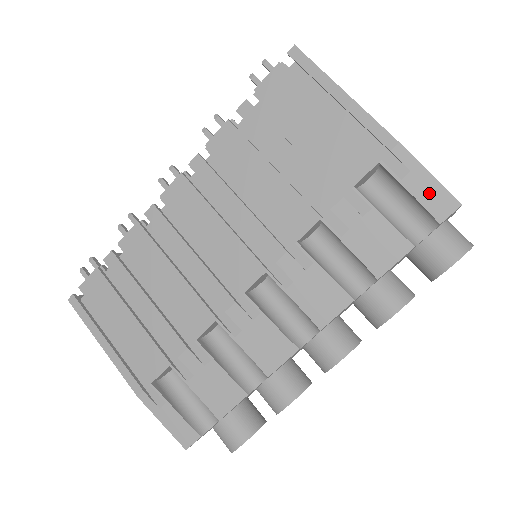
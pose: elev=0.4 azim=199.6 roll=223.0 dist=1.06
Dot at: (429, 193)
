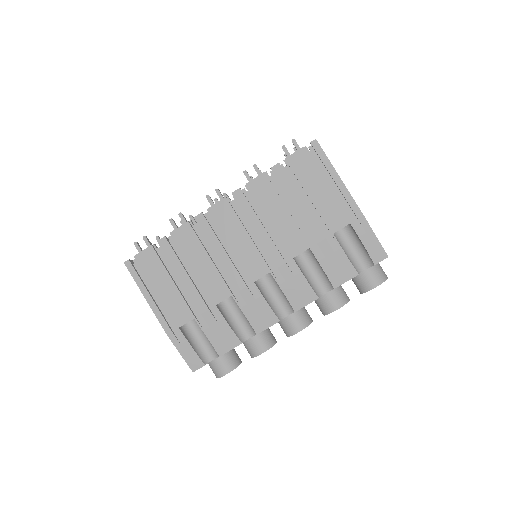
Dot at: (373, 247)
